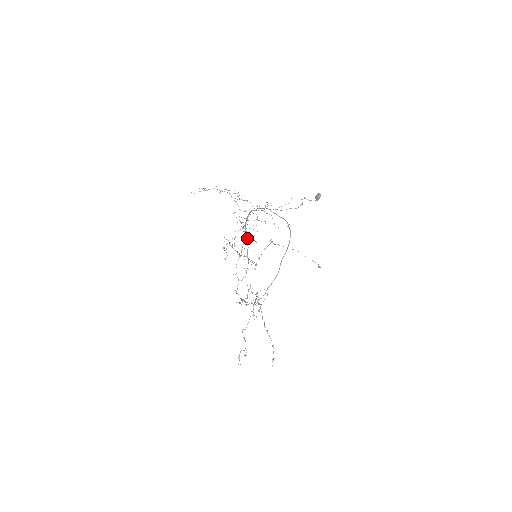
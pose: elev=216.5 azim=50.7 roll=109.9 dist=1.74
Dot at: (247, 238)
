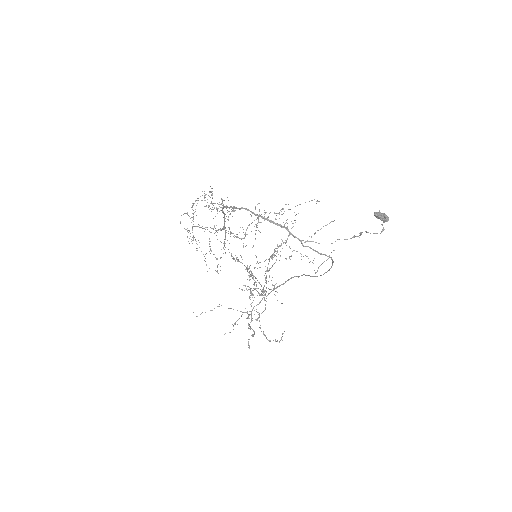
Dot at: (224, 215)
